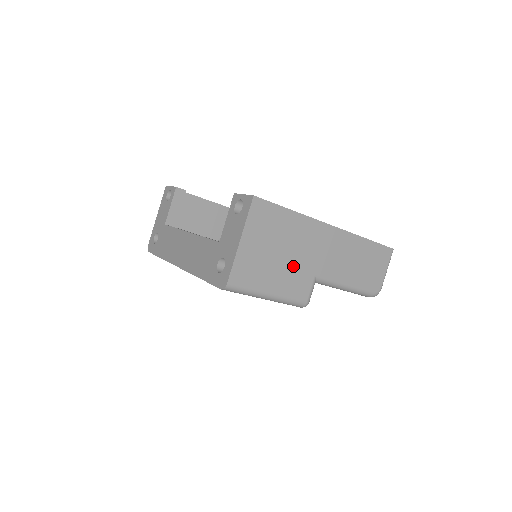
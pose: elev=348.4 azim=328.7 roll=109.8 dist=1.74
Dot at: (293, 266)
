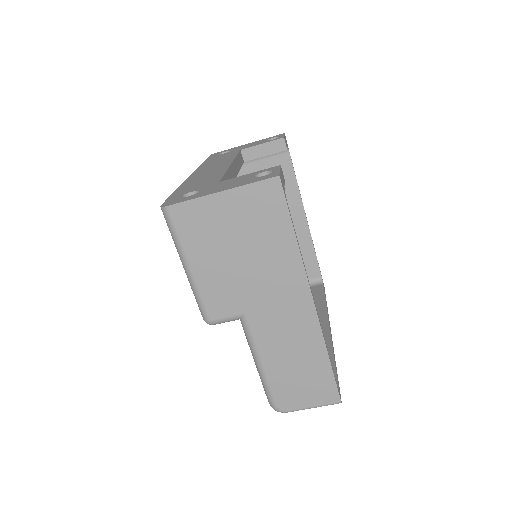
Dot at: (237, 278)
